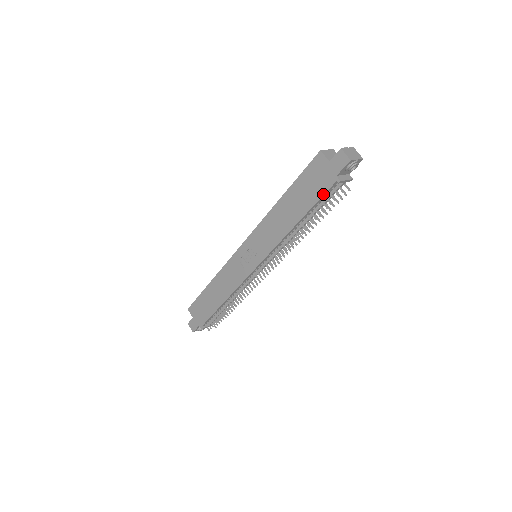
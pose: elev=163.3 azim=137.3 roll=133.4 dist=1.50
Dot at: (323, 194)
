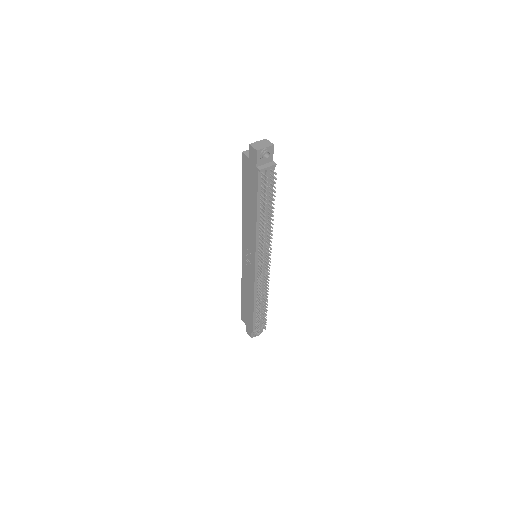
Dot at: (257, 186)
